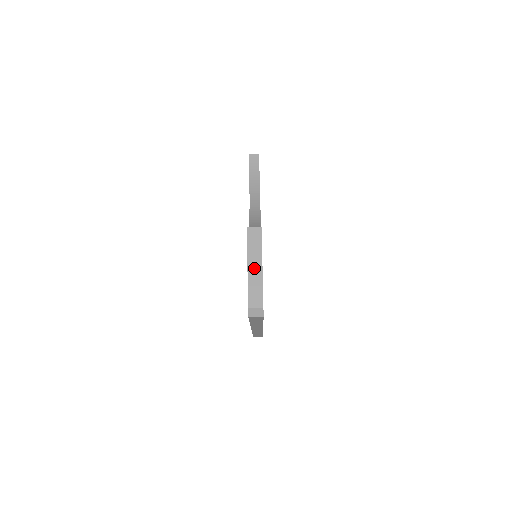
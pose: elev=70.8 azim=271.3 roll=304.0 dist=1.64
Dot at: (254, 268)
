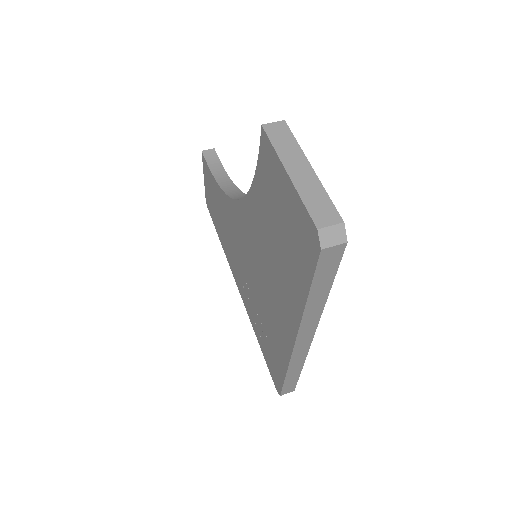
Dot at: (299, 171)
